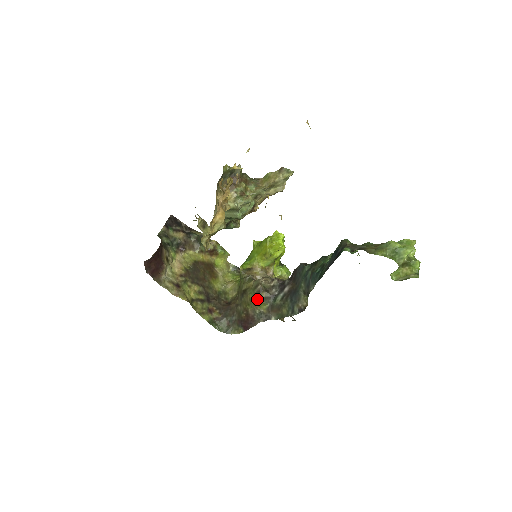
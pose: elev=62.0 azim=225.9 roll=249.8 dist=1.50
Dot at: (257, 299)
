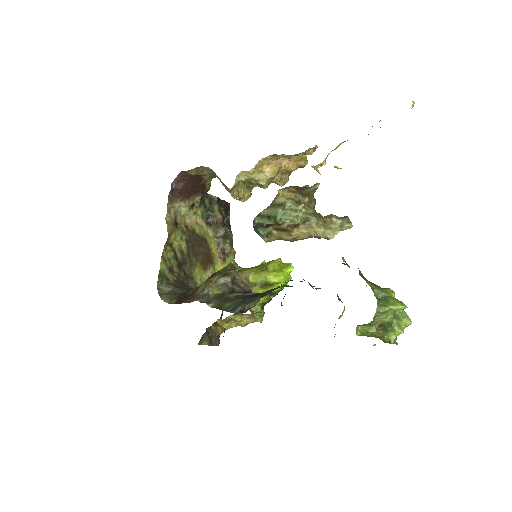
Dot at: (218, 278)
